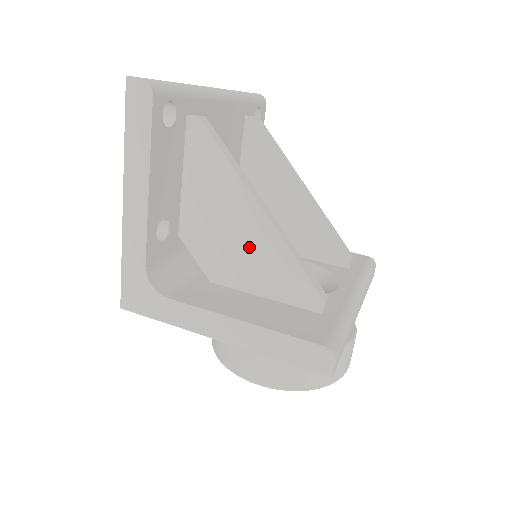
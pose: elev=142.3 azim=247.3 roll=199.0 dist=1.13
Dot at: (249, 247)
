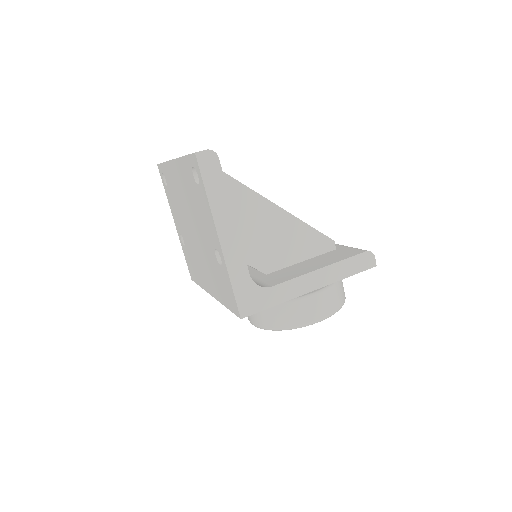
Dot at: (281, 235)
